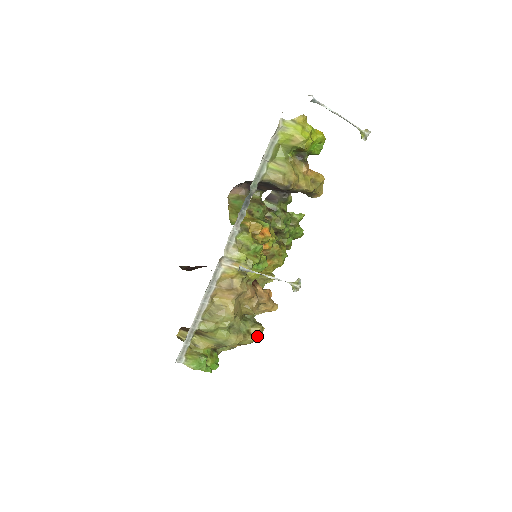
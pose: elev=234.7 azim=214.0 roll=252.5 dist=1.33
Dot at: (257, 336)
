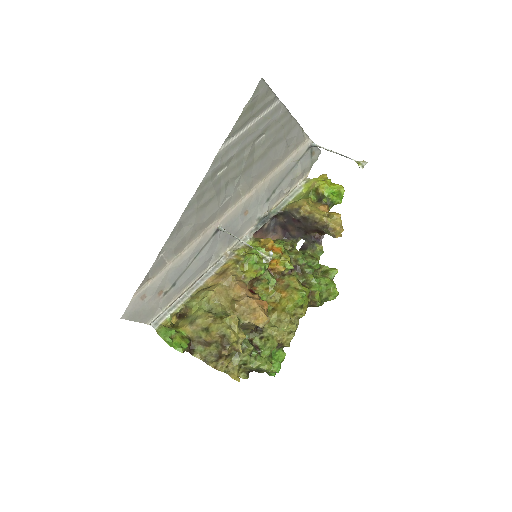
Dot at: (228, 326)
